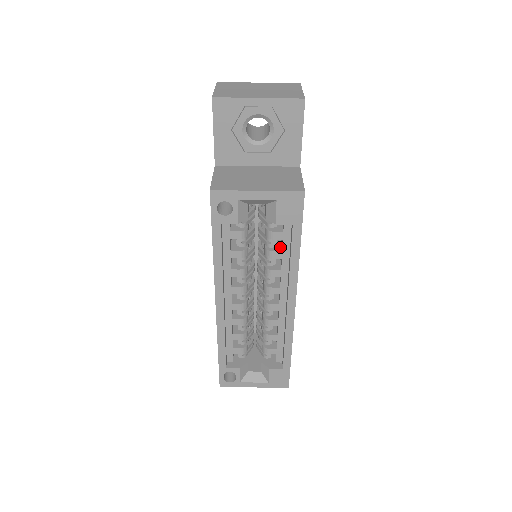
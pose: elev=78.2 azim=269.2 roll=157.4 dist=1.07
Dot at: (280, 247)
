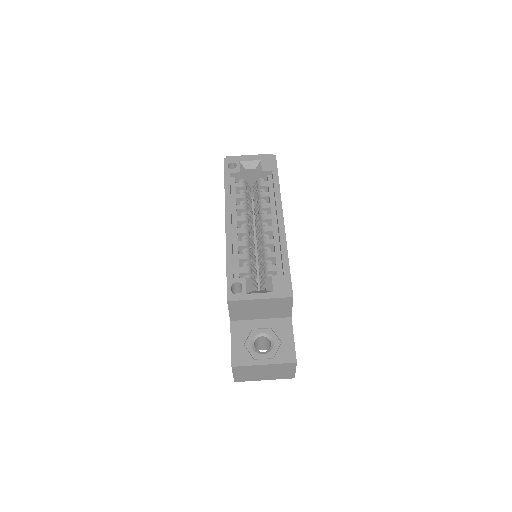
Dot at: occluded
